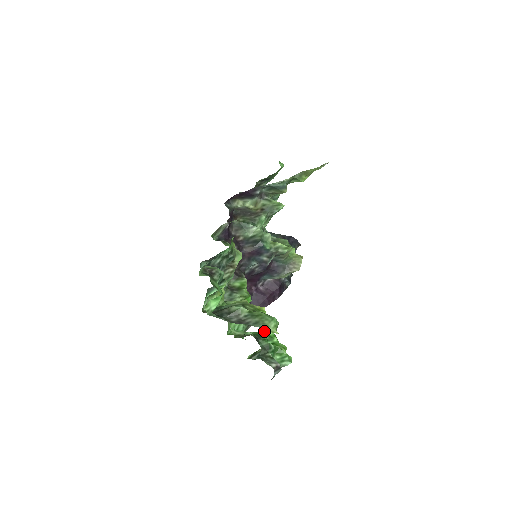
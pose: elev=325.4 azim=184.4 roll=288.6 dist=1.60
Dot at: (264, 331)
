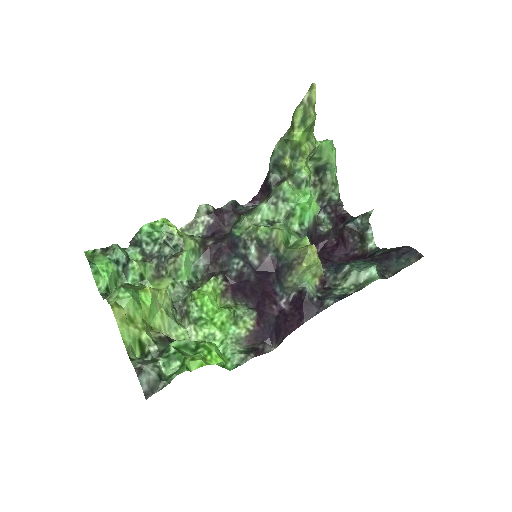
Dot at: (201, 341)
